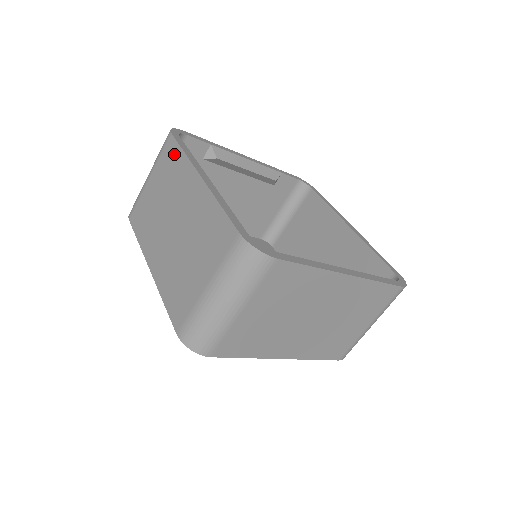
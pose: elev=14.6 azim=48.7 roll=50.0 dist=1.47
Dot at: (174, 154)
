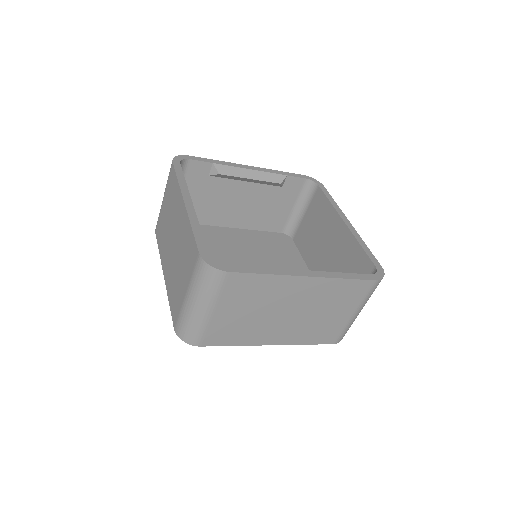
Dot at: (173, 181)
